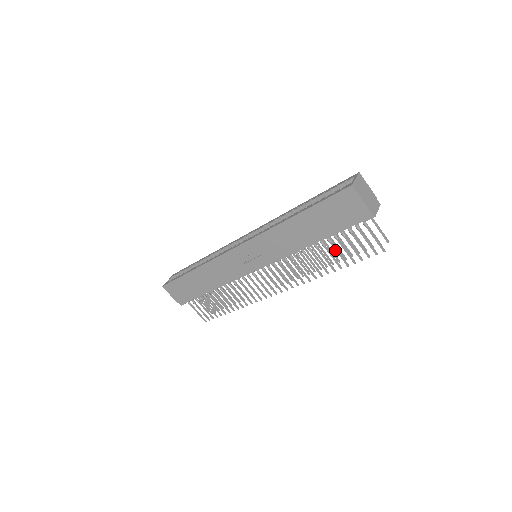
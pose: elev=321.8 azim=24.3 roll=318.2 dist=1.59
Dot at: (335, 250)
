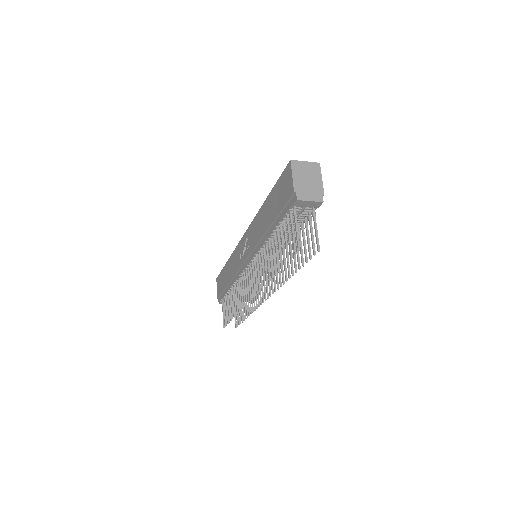
Dot at: (278, 245)
